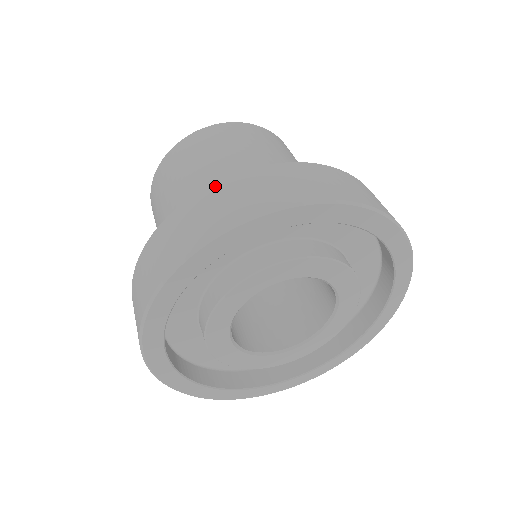
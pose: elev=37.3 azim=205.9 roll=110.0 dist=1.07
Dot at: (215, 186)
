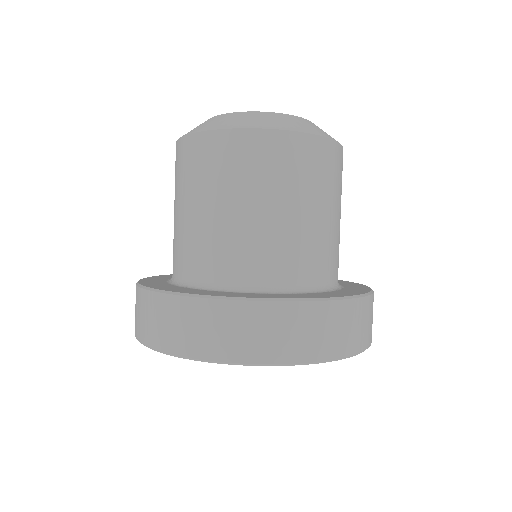
Dot at: (136, 290)
